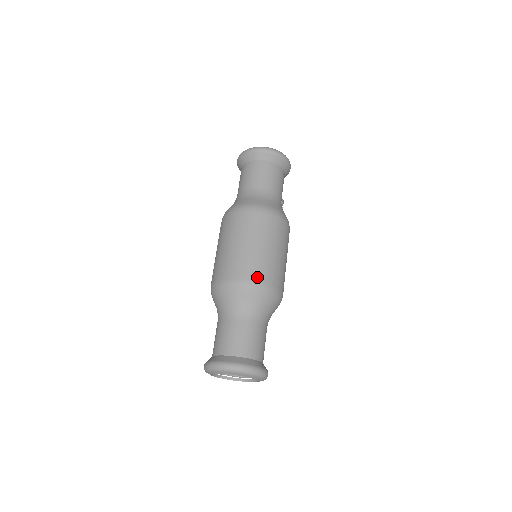
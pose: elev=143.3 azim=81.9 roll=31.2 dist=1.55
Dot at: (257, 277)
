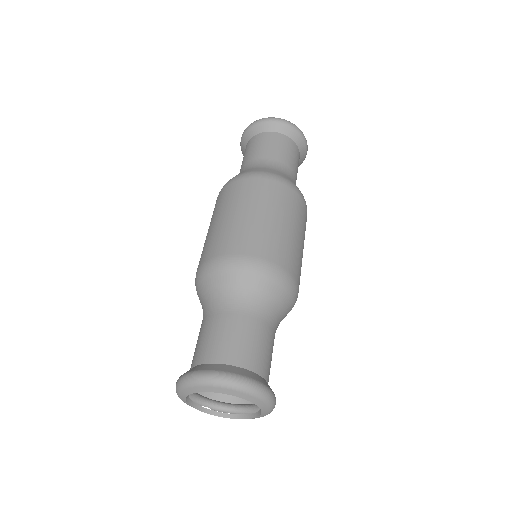
Dot at: (268, 255)
